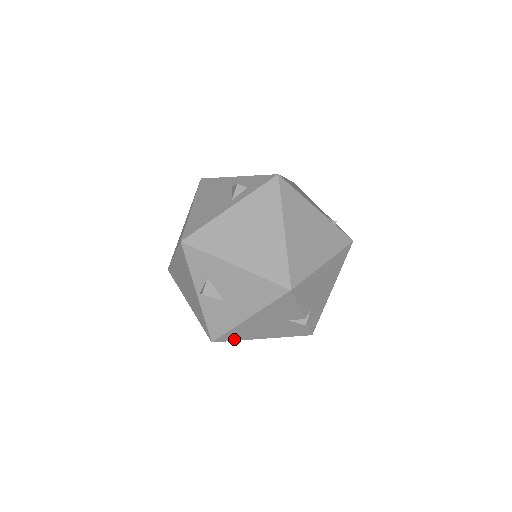
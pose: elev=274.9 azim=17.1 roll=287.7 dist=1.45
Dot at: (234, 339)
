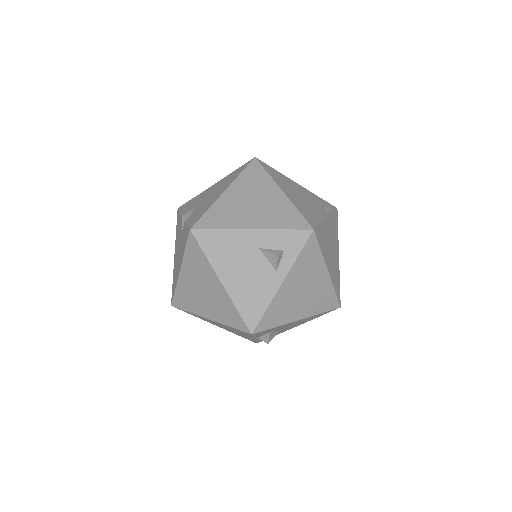
Dot at: occluded
